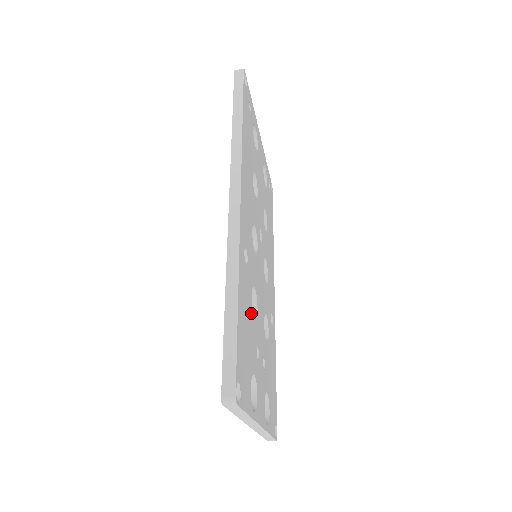
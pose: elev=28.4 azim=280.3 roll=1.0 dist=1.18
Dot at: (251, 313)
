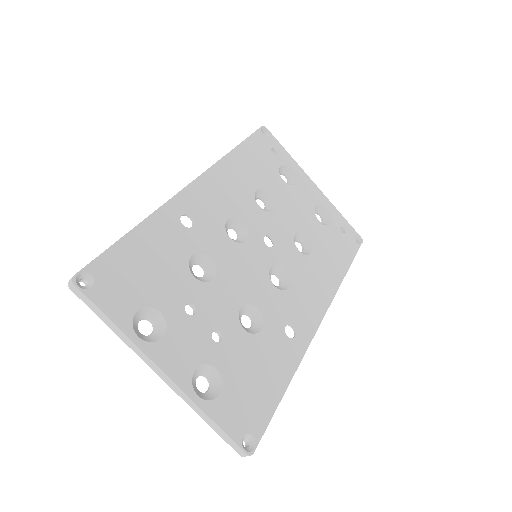
Dot at: (182, 266)
